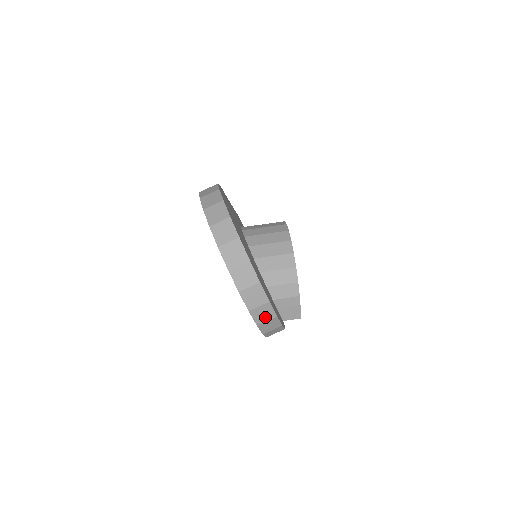
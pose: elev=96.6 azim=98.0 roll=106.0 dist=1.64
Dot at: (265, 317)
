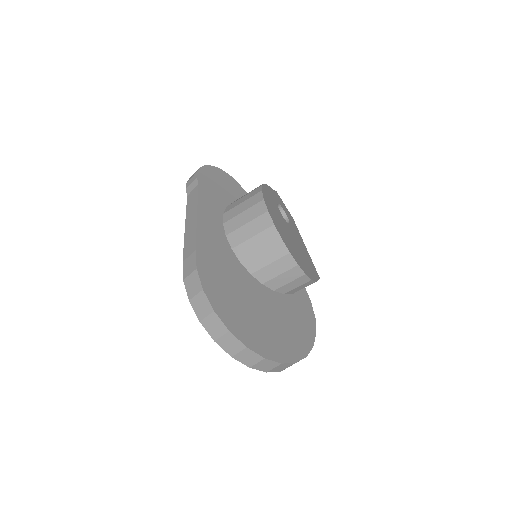
Dot at: occluded
